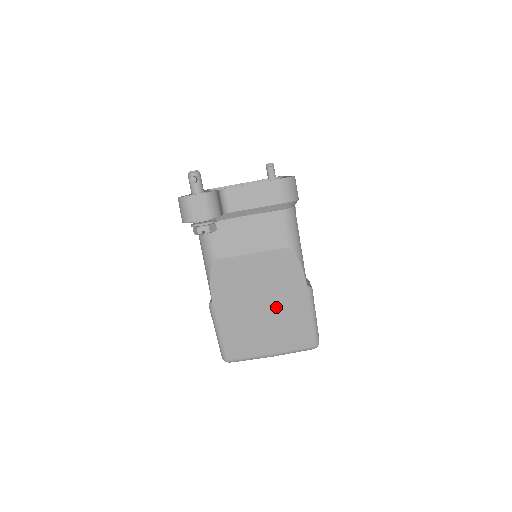
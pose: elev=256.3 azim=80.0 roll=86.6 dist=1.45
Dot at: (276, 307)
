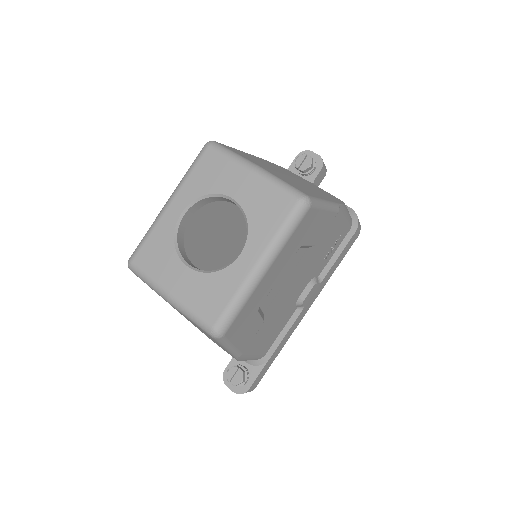
Dot at: (301, 183)
